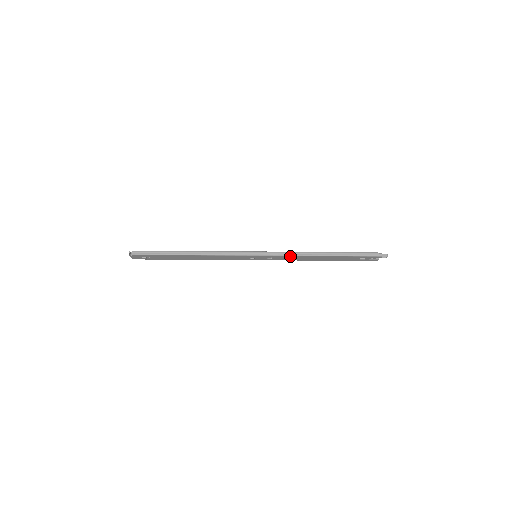
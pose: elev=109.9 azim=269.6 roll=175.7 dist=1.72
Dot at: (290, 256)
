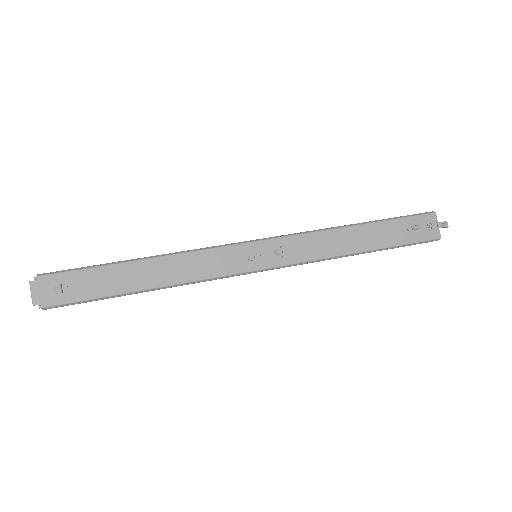
Dot at: (307, 236)
